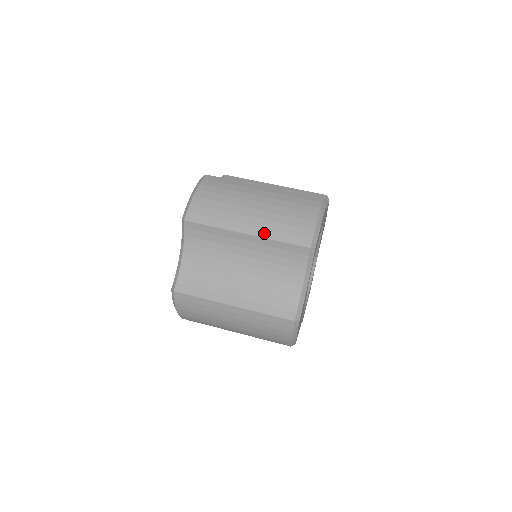
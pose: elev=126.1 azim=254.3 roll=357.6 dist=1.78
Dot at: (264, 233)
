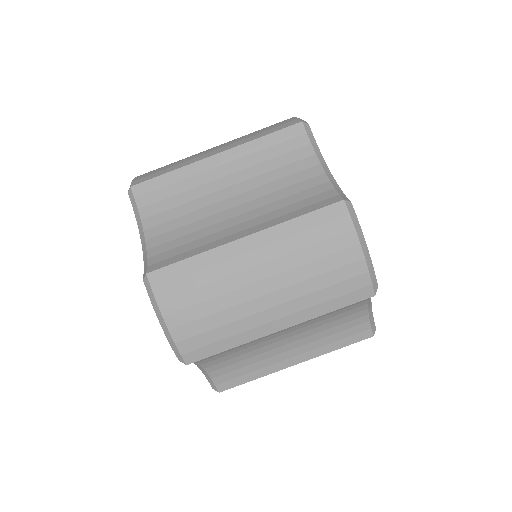
Dot at: (304, 316)
